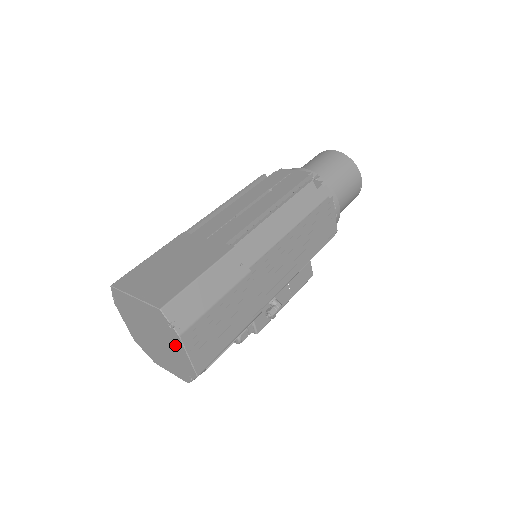
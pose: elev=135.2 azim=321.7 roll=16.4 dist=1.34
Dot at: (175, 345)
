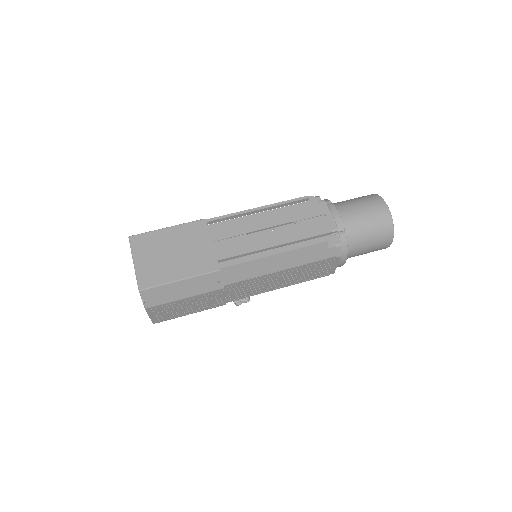
Dot at: occluded
